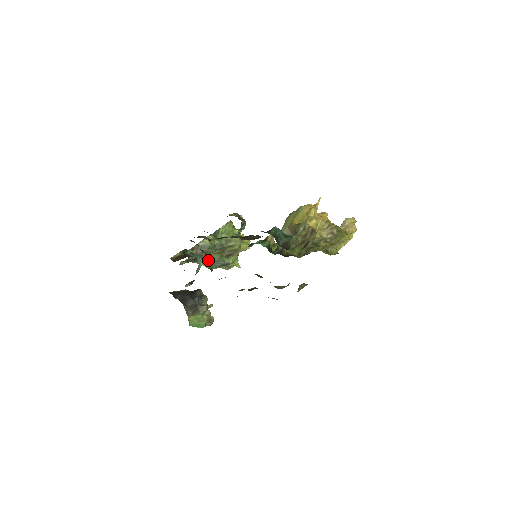
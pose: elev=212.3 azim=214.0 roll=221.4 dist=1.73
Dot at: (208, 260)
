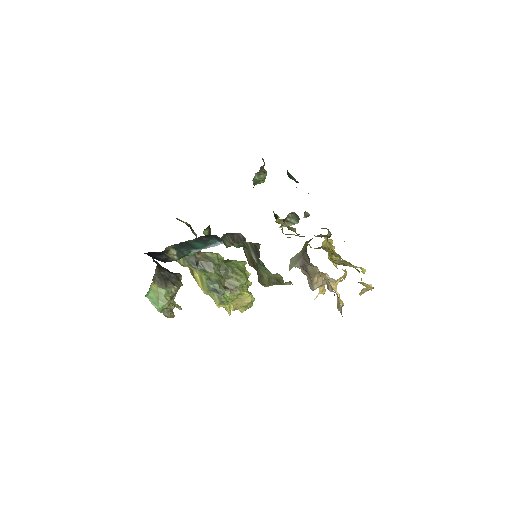
Dot at: occluded
